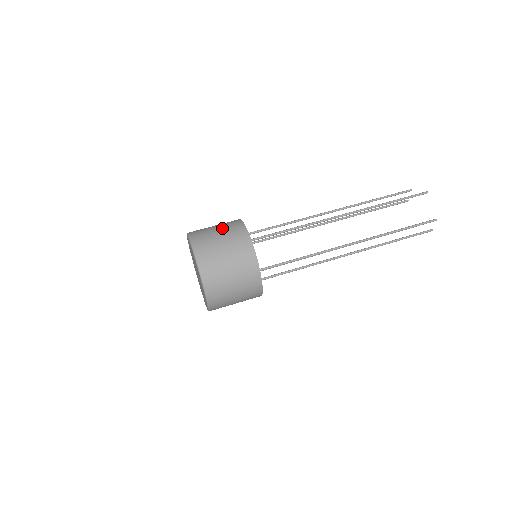
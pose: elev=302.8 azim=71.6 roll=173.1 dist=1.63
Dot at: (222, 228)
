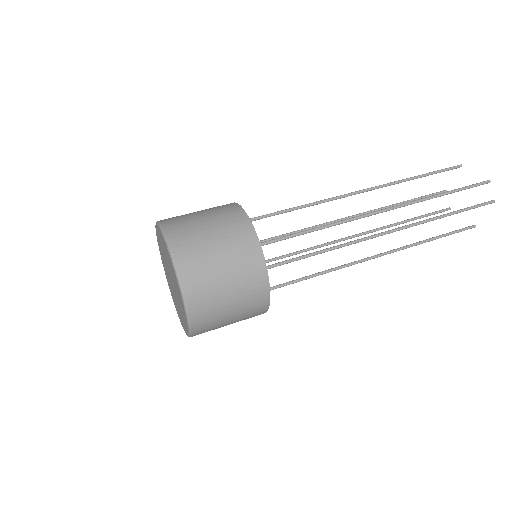
Dot at: occluded
